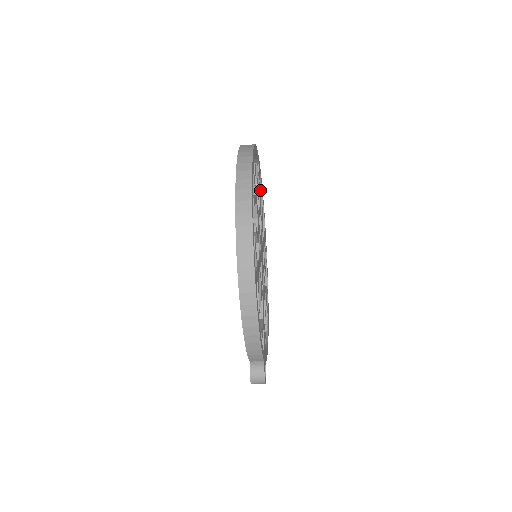
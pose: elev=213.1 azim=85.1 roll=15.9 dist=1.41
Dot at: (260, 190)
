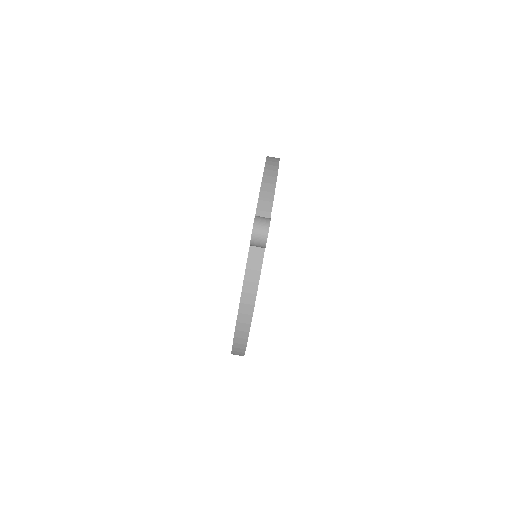
Dot at: occluded
